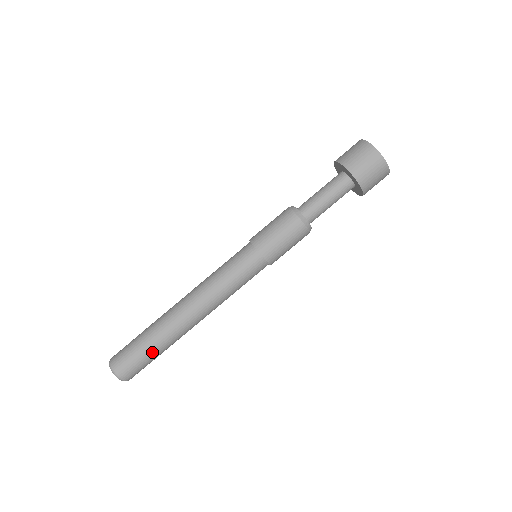
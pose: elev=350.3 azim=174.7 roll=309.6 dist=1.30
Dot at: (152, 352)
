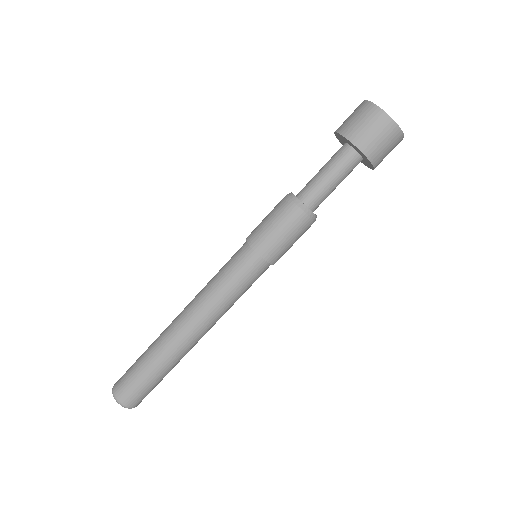
Dot at: (144, 366)
